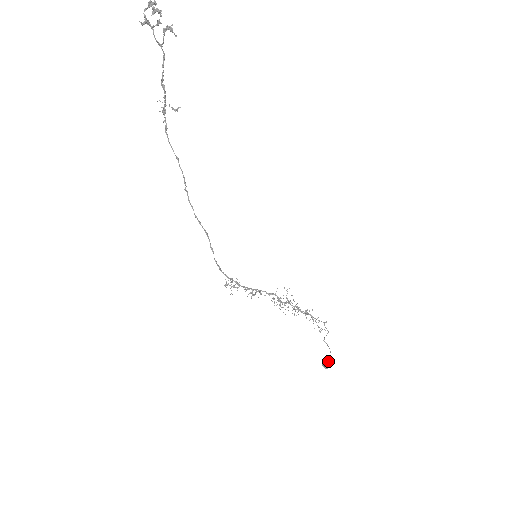
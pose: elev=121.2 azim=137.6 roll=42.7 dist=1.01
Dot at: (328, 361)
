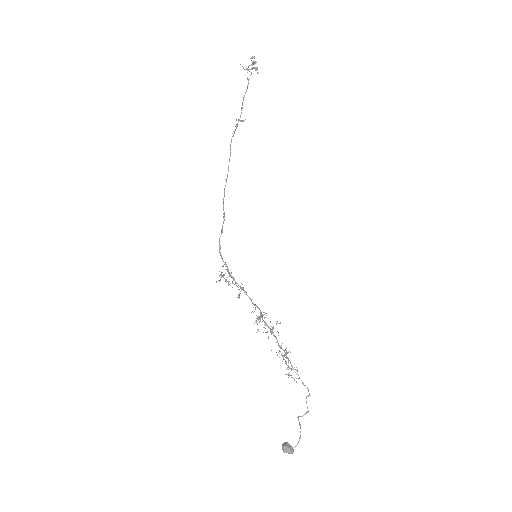
Dot at: (292, 447)
